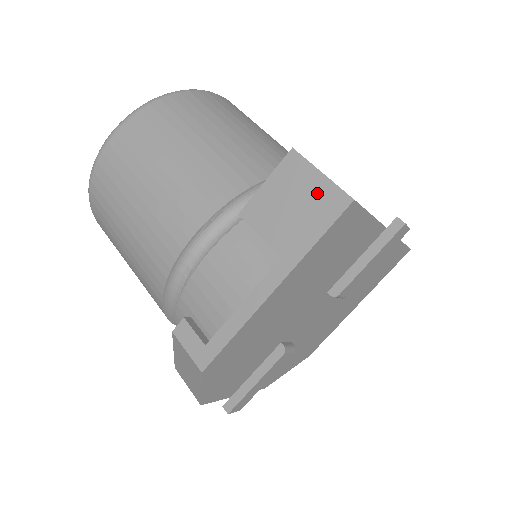
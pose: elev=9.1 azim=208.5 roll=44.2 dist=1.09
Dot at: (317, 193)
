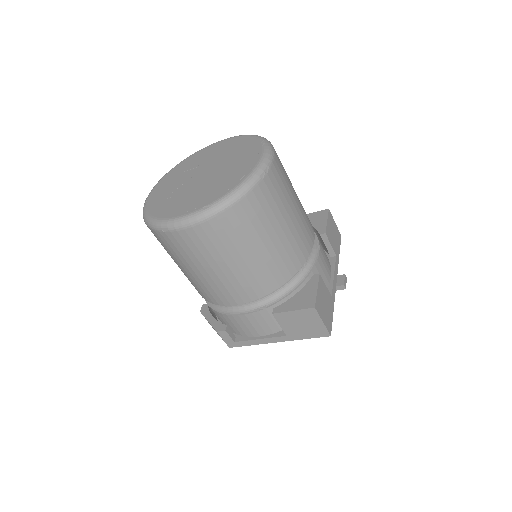
Dot at: (316, 327)
